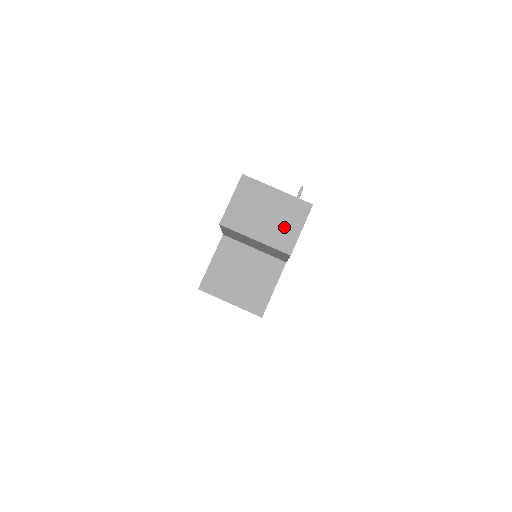
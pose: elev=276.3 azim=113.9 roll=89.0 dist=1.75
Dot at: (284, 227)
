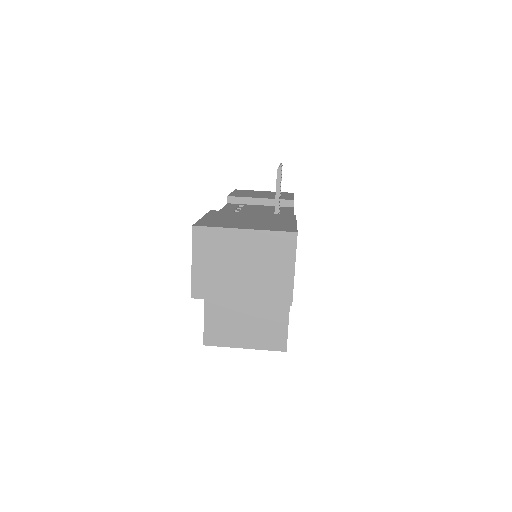
Dot at: (271, 274)
